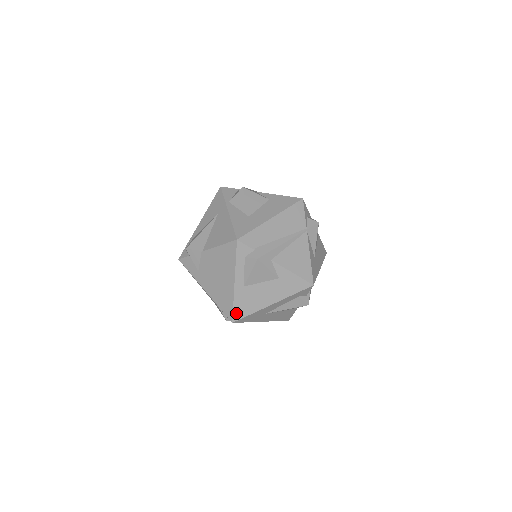
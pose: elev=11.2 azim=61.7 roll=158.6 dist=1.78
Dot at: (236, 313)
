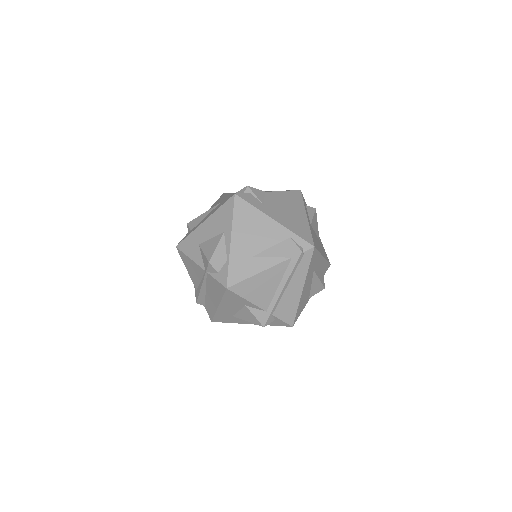
Dot at: (313, 241)
